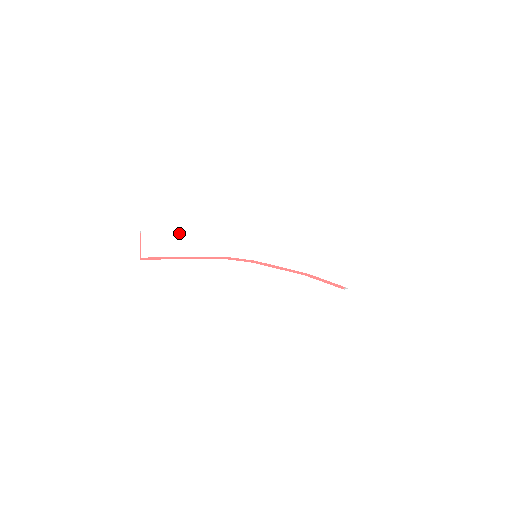
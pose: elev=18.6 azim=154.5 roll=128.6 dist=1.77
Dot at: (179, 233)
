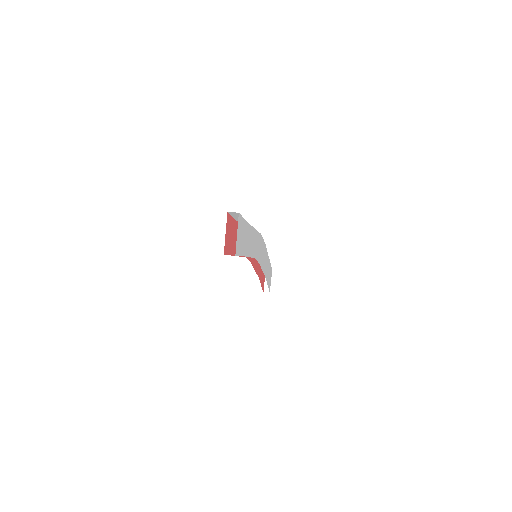
Dot at: (247, 222)
